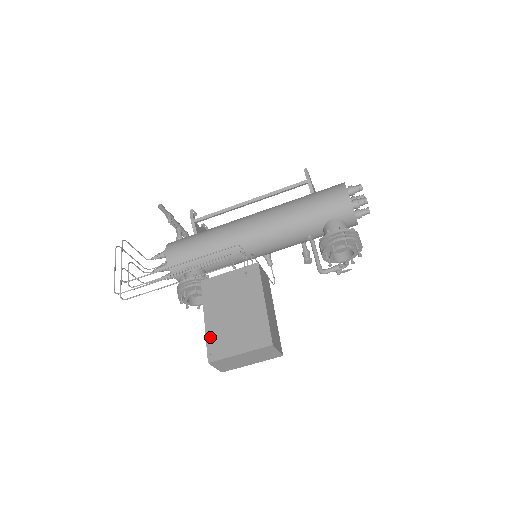
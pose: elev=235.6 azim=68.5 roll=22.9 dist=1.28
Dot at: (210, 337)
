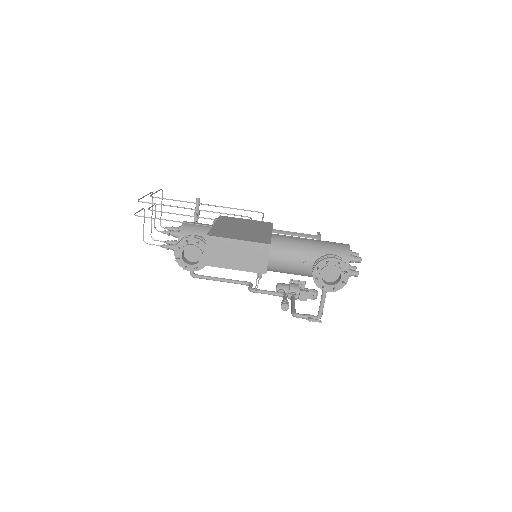
Dot at: (215, 229)
